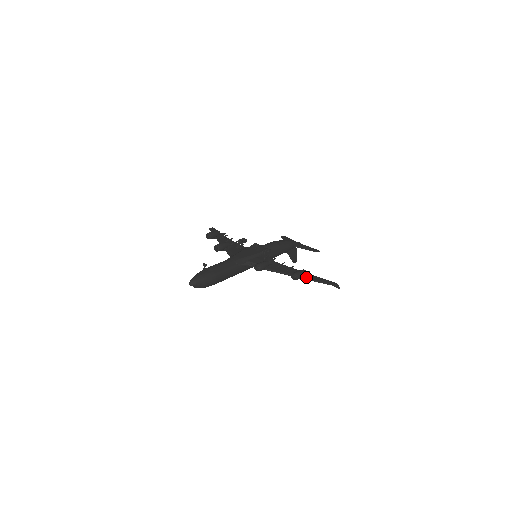
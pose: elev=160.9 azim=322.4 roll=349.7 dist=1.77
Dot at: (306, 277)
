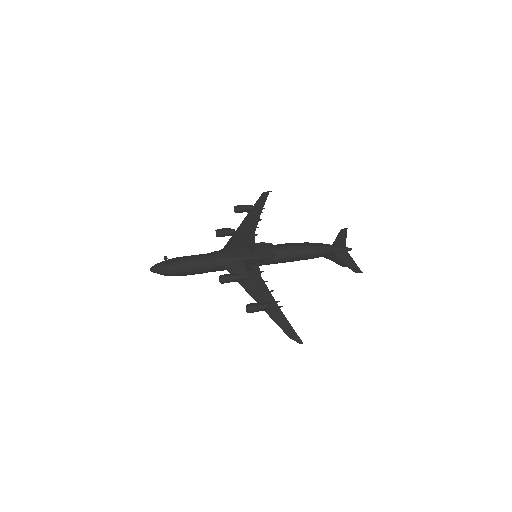
Dot at: (270, 312)
